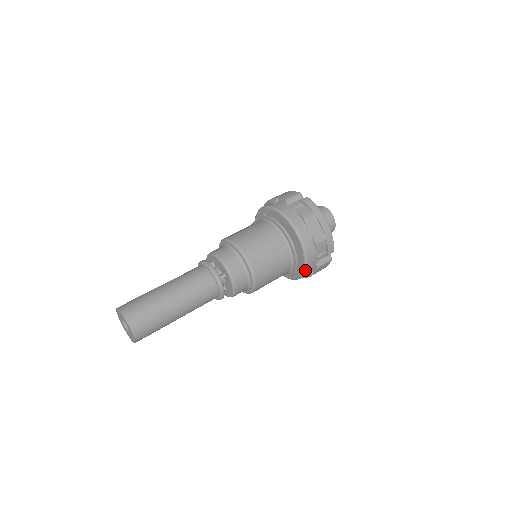
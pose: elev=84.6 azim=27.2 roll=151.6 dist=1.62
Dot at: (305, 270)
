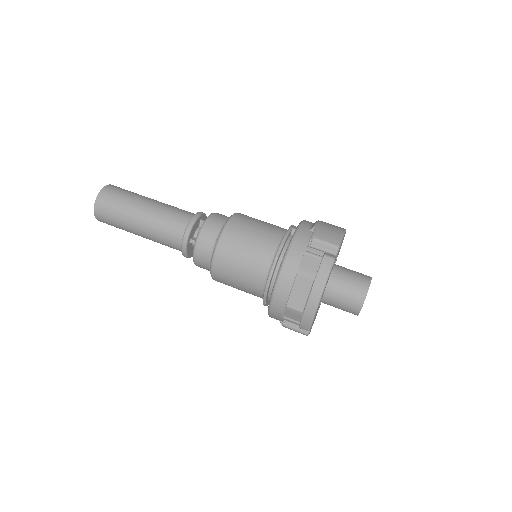
Dot at: (269, 314)
